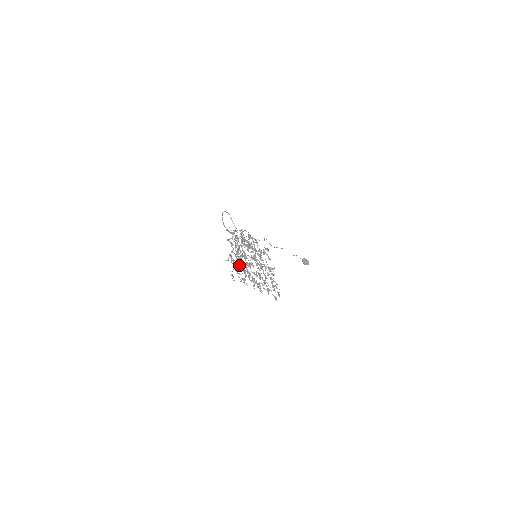
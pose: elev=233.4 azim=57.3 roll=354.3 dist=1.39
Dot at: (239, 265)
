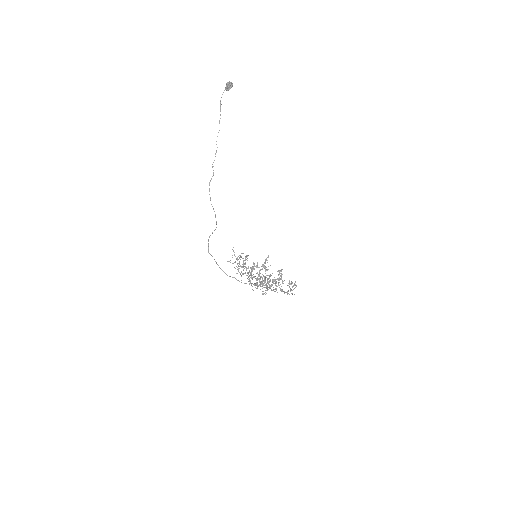
Dot at: occluded
